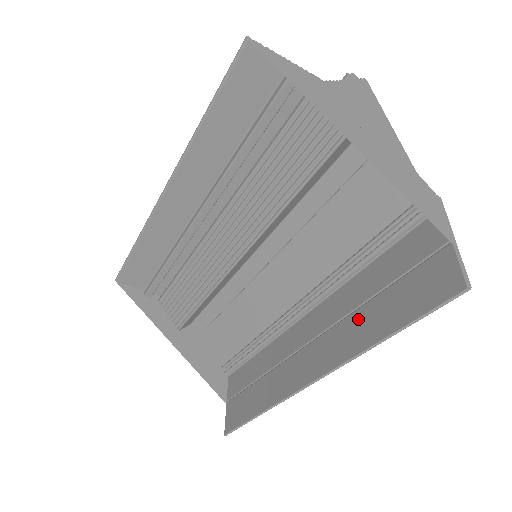
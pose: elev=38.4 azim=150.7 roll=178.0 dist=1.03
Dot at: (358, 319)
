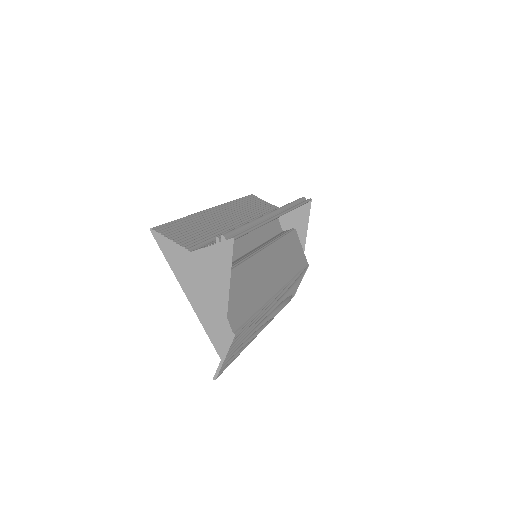
Dot at: occluded
